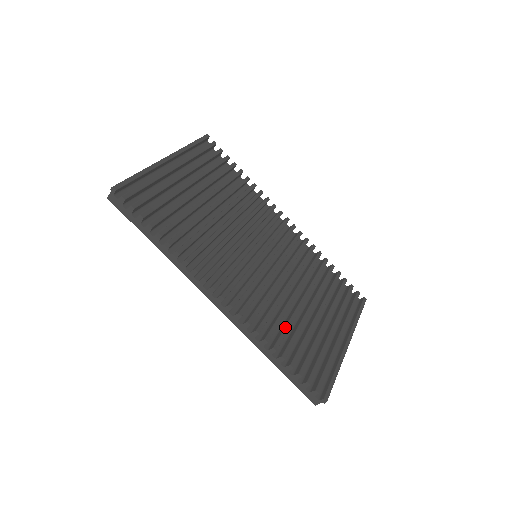
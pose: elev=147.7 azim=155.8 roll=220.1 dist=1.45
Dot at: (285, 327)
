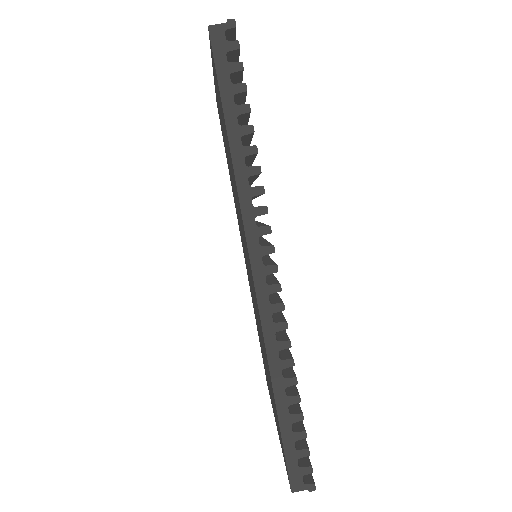
Dot at: occluded
